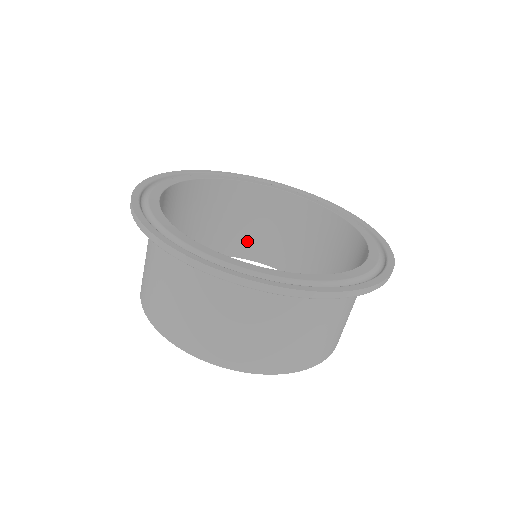
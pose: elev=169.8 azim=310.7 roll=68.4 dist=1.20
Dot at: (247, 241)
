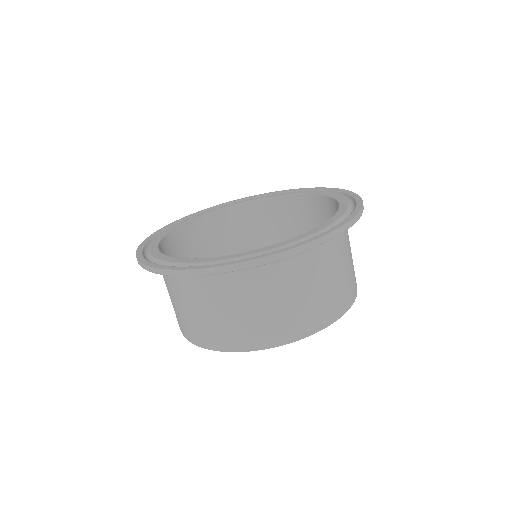
Dot at: occluded
